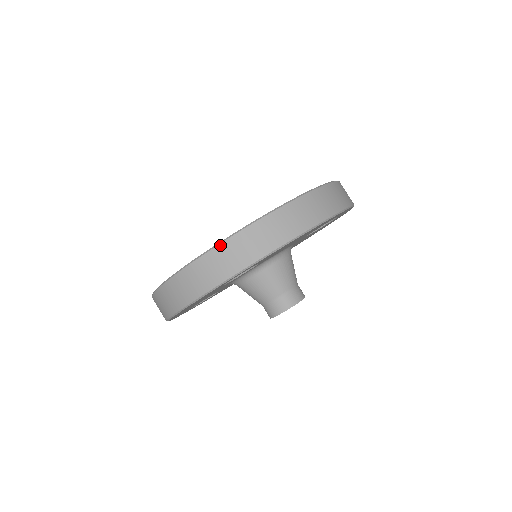
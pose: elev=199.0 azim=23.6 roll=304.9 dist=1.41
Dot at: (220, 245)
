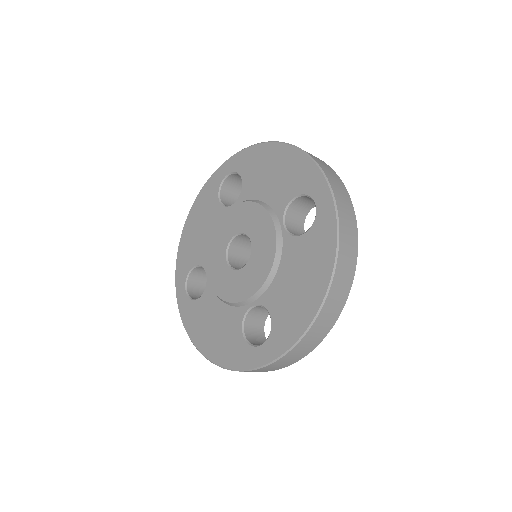
Dot at: (274, 363)
